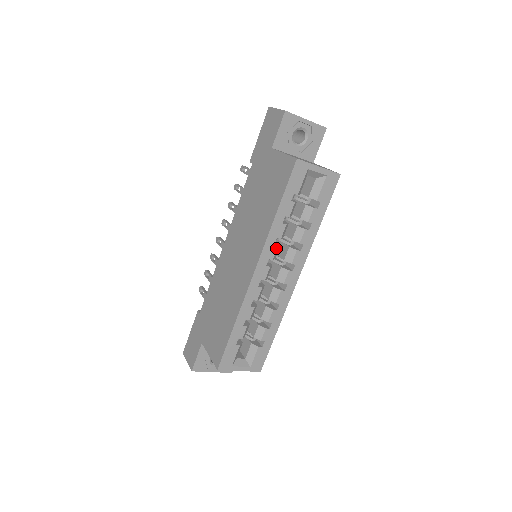
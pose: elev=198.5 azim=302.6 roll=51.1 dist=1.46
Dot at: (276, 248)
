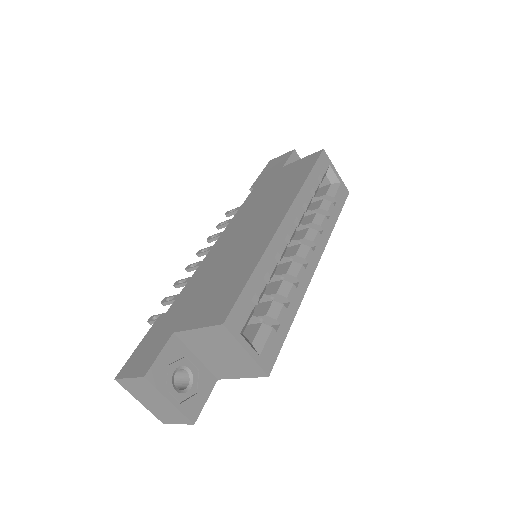
Dot at: (303, 212)
